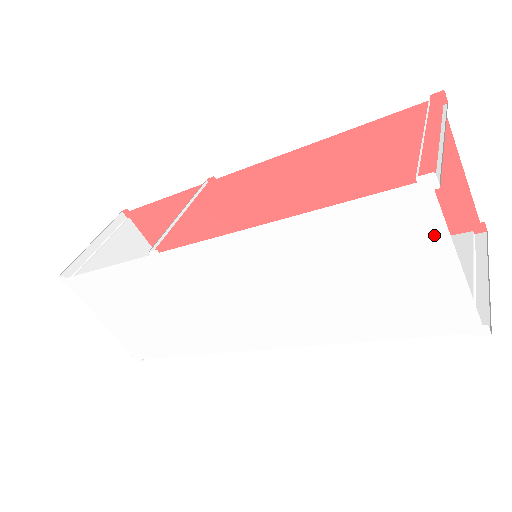
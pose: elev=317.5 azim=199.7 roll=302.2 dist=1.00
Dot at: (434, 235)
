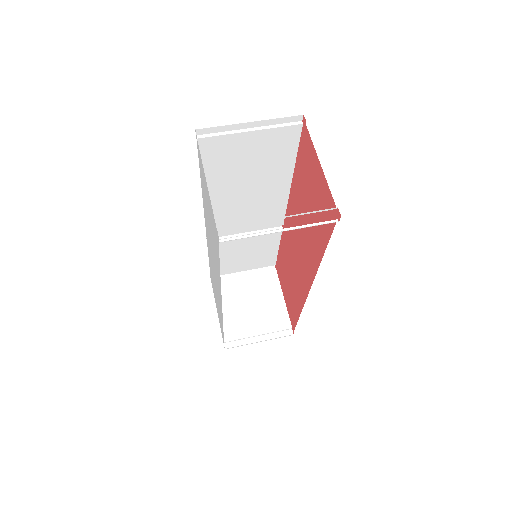
Dot at: occluded
